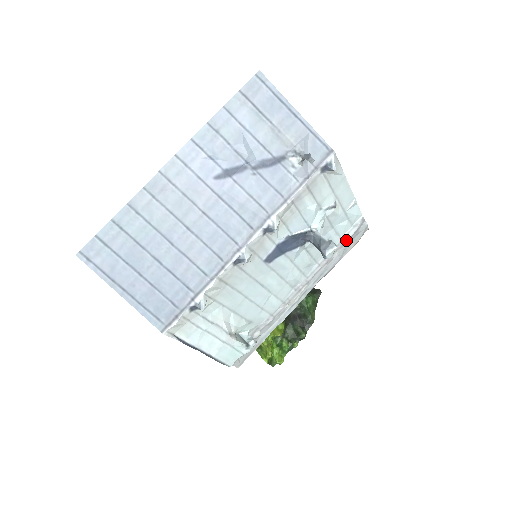
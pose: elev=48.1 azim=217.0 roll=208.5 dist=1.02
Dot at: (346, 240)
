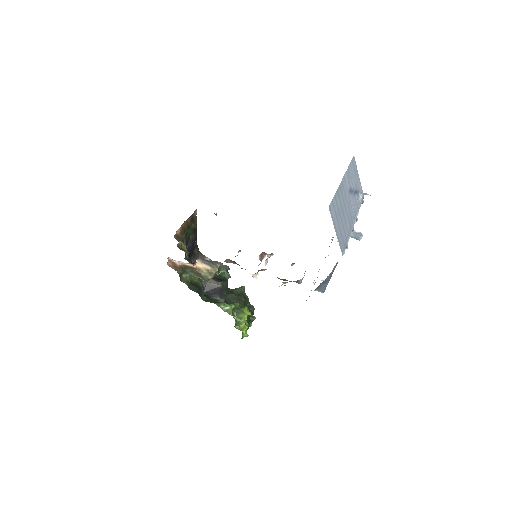
Dot at: occluded
